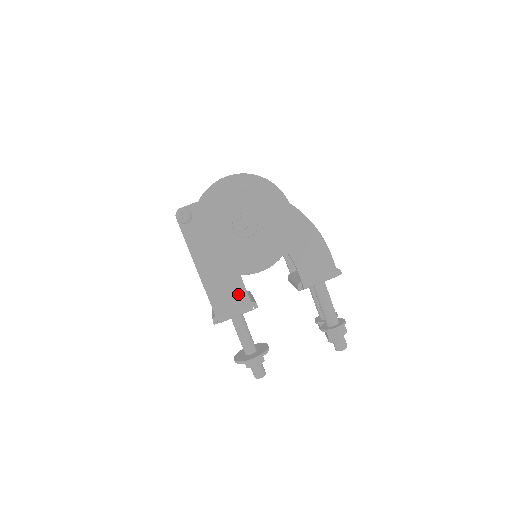
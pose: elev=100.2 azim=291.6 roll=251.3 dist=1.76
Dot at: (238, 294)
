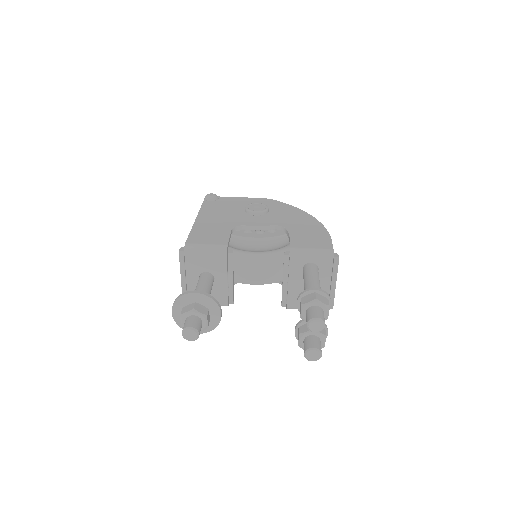
Dot at: (220, 236)
